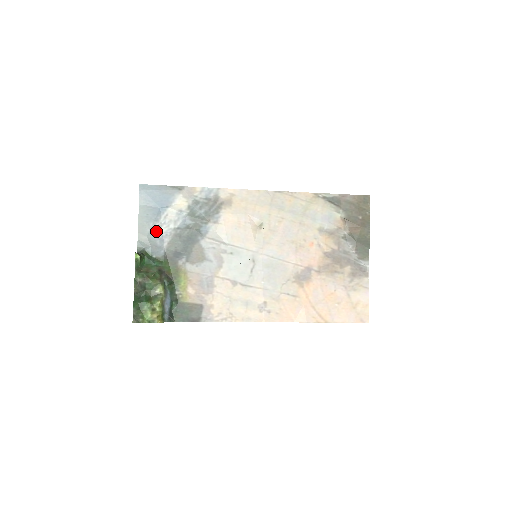
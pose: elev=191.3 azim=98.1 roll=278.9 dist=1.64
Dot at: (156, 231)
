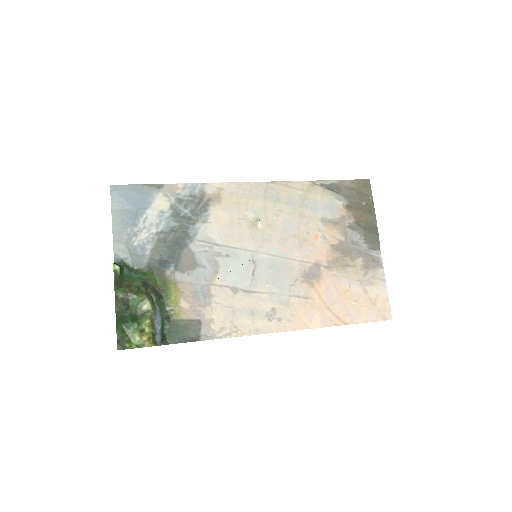
Dot at: (135, 238)
